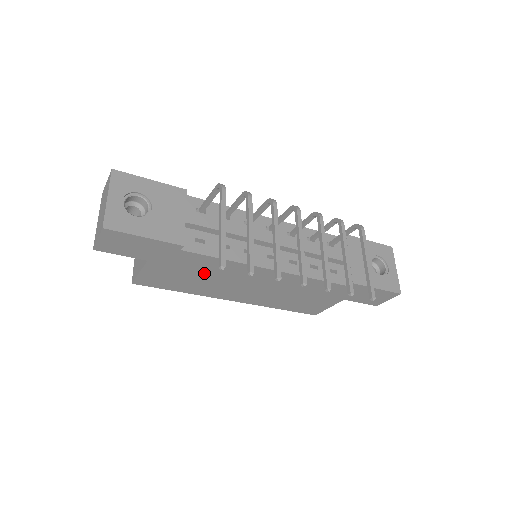
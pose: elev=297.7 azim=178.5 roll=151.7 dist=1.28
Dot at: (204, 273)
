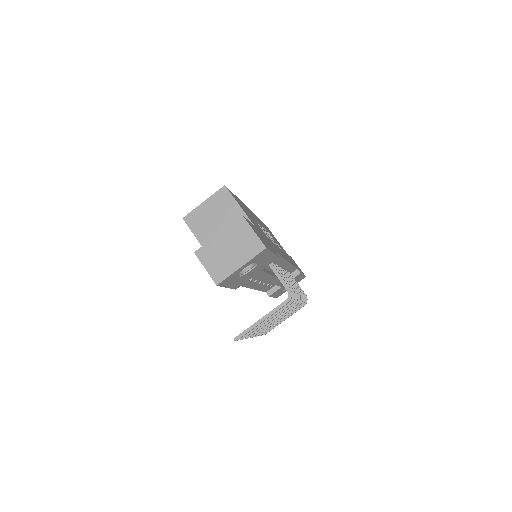
Dot at: occluded
